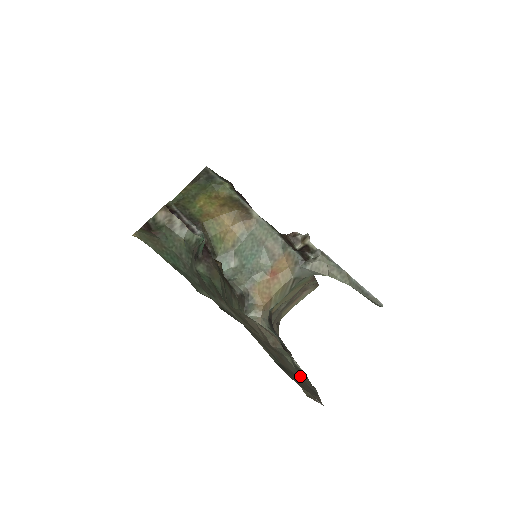
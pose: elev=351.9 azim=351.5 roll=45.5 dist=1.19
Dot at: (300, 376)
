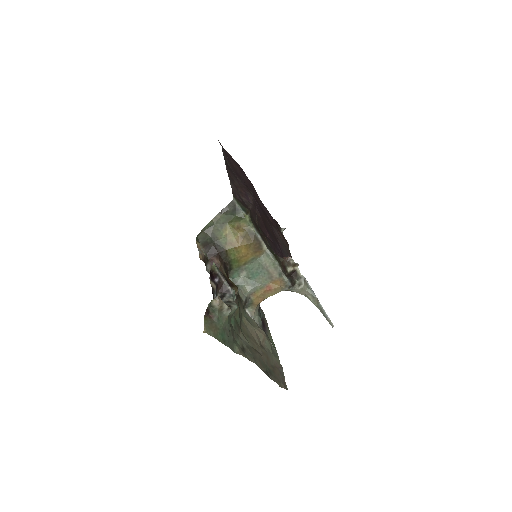
Dot at: (275, 362)
